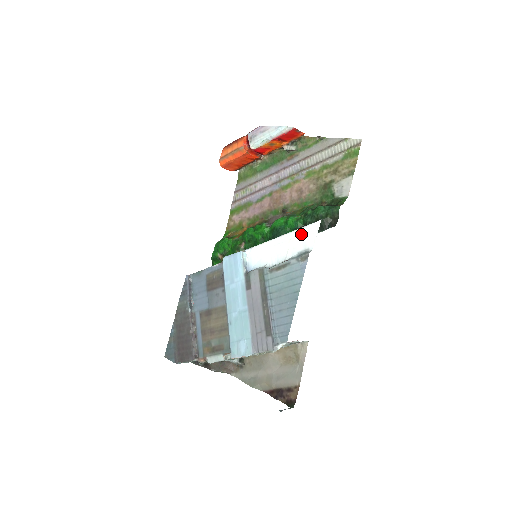
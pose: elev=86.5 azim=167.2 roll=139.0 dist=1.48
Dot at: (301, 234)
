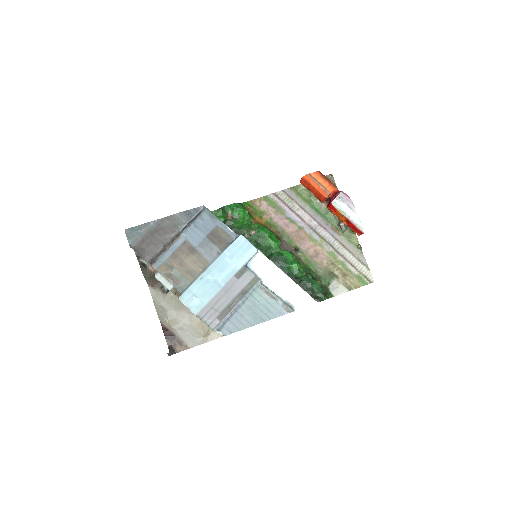
Dot at: (300, 293)
